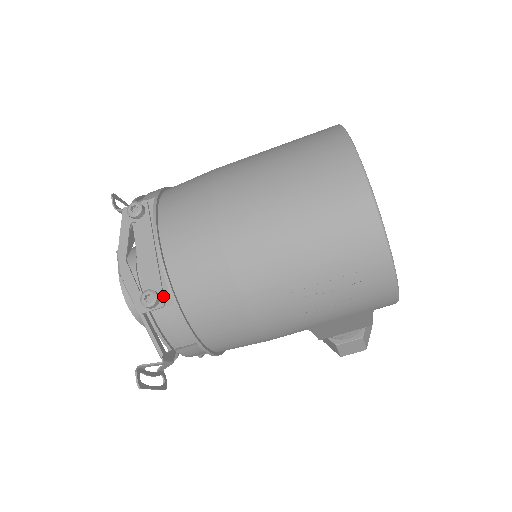
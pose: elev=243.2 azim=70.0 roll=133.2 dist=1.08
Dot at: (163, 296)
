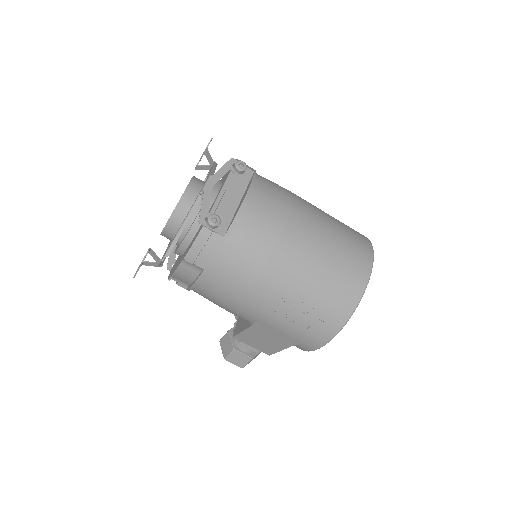
Dot at: (221, 227)
